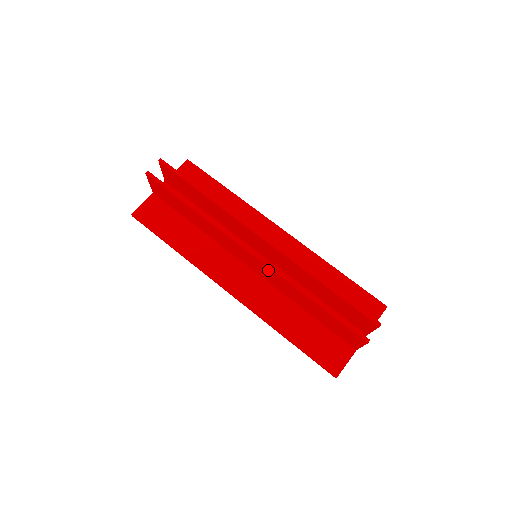
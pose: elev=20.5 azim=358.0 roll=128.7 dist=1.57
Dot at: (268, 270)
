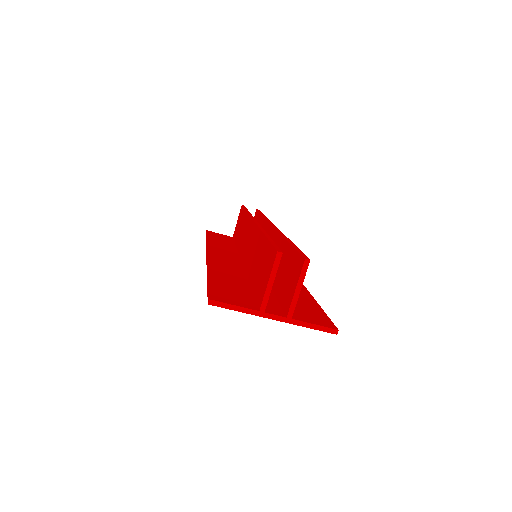
Dot at: (254, 234)
